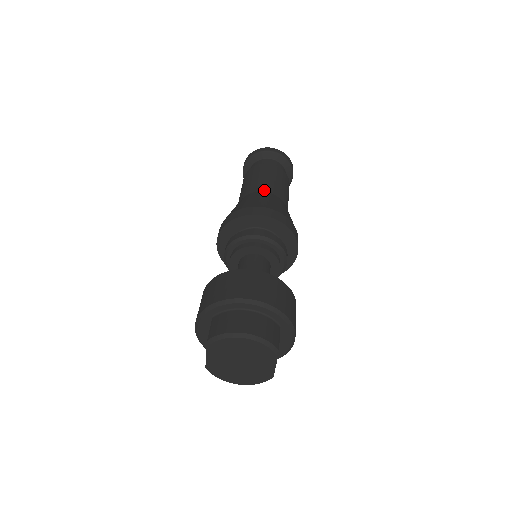
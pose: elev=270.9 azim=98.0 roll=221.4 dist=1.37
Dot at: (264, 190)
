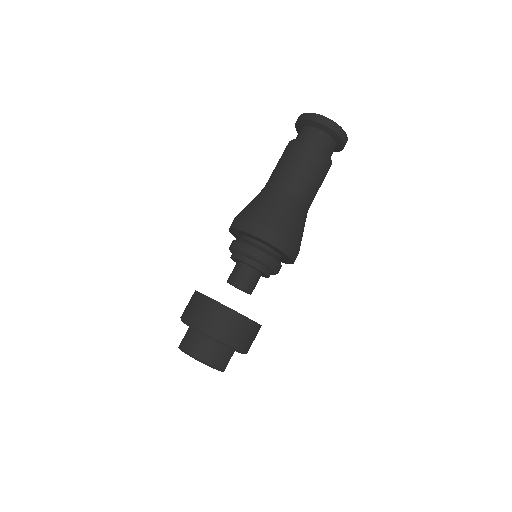
Dot at: (289, 190)
